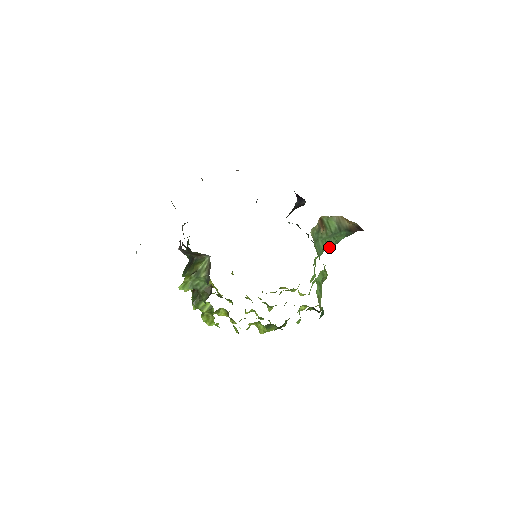
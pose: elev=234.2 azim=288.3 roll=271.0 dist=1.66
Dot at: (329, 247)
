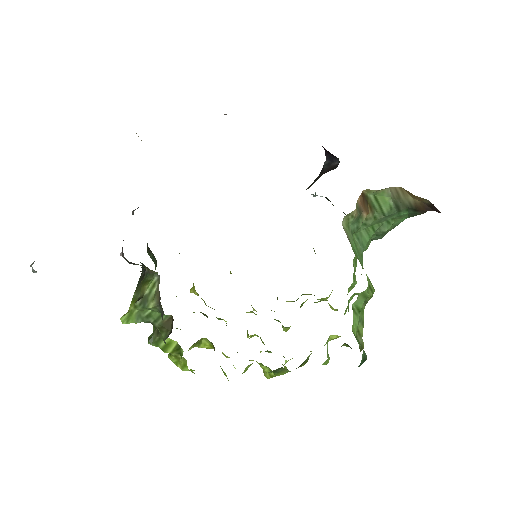
Dot at: (380, 235)
